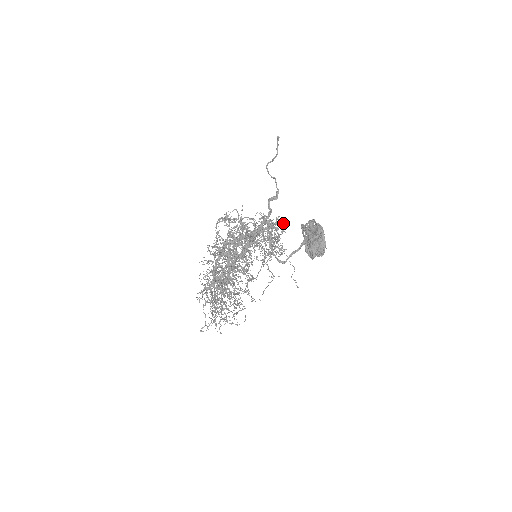
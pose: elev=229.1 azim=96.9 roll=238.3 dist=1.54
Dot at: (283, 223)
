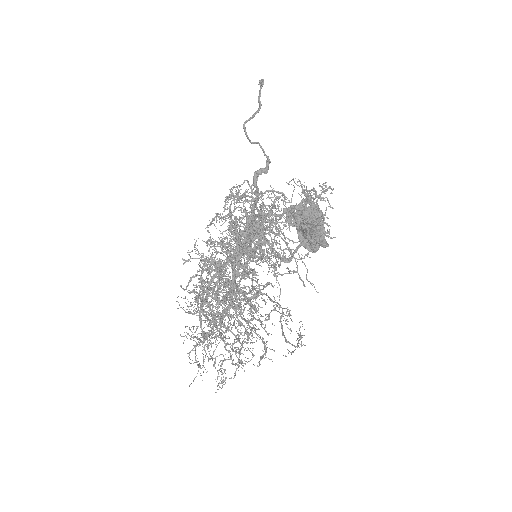
Dot at: (332, 193)
